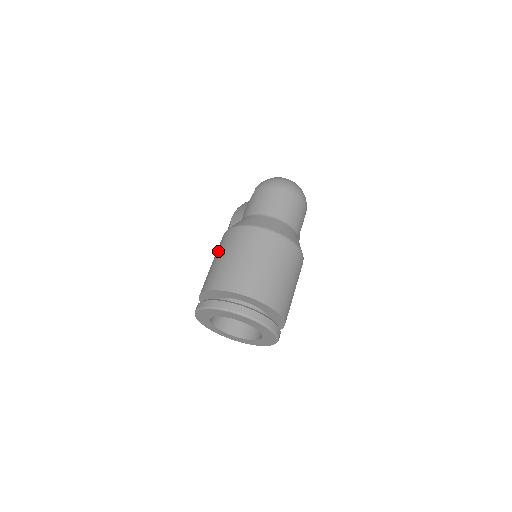
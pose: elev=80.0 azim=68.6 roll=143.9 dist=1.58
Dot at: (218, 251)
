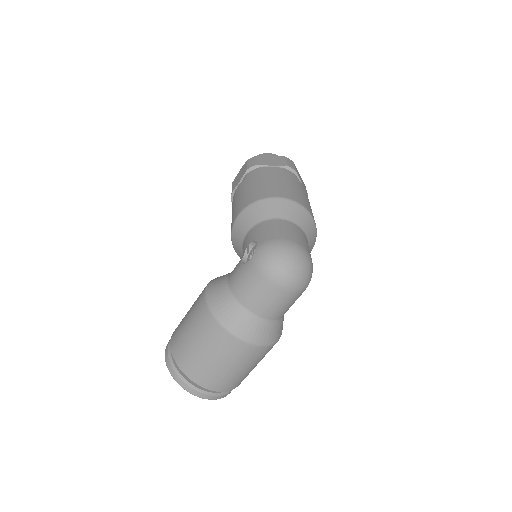
Dot at: (192, 318)
